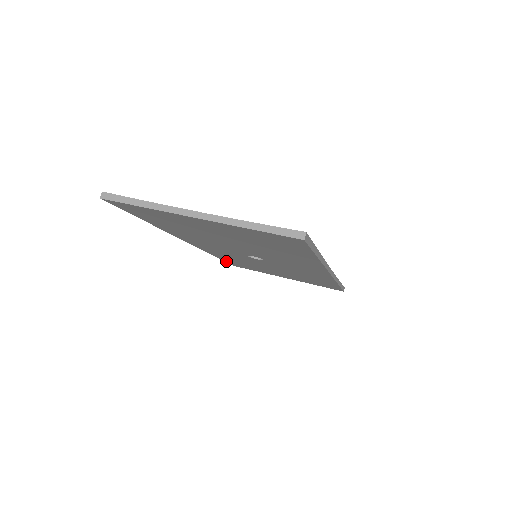
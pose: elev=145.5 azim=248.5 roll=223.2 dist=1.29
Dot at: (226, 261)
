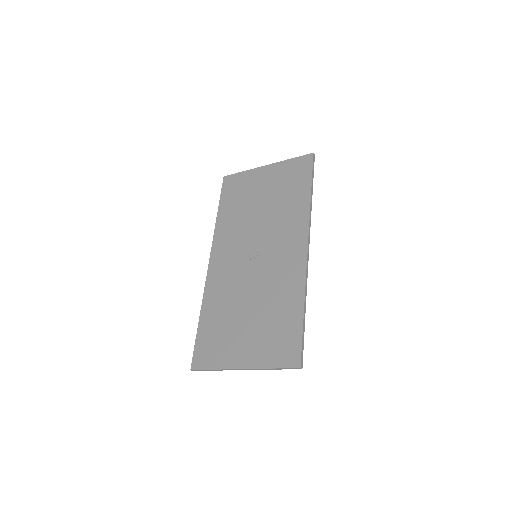
Dot at: (198, 338)
